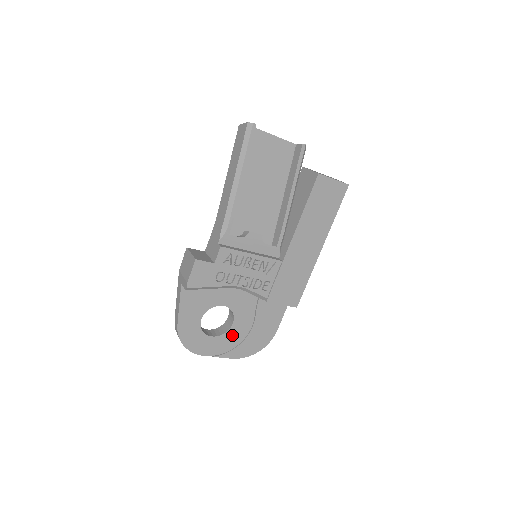
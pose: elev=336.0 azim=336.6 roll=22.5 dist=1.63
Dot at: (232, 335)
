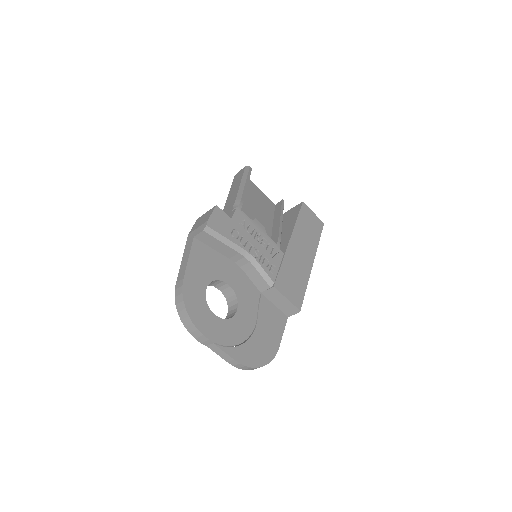
Dot at: (235, 326)
